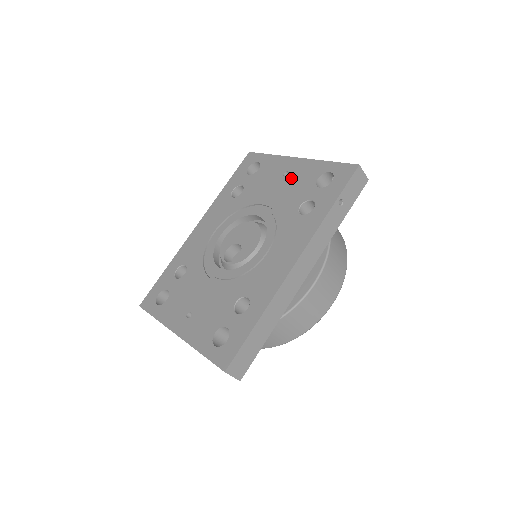
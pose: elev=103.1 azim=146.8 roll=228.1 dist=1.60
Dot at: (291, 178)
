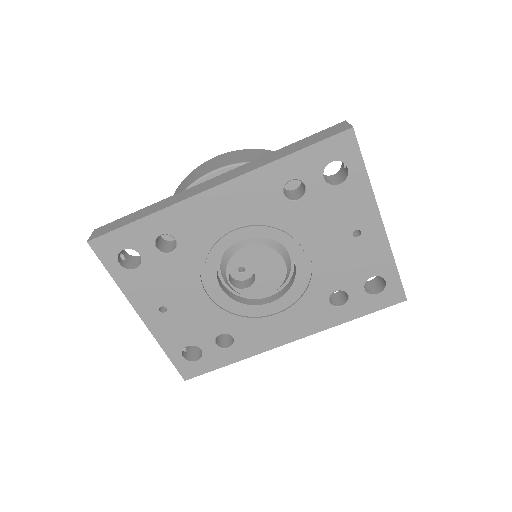
Dot at: (356, 247)
